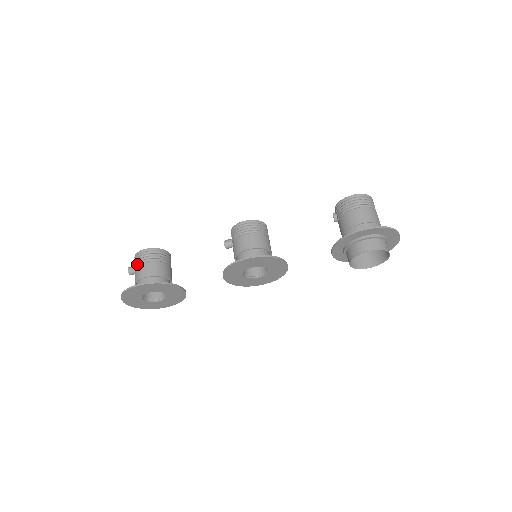
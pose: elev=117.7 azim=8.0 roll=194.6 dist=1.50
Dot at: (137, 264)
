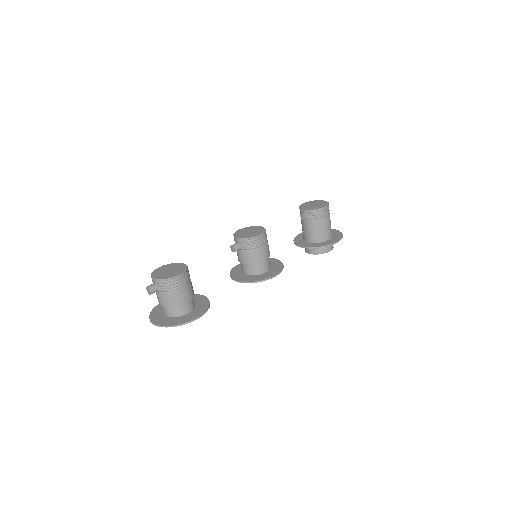
Dot at: (172, 291)
